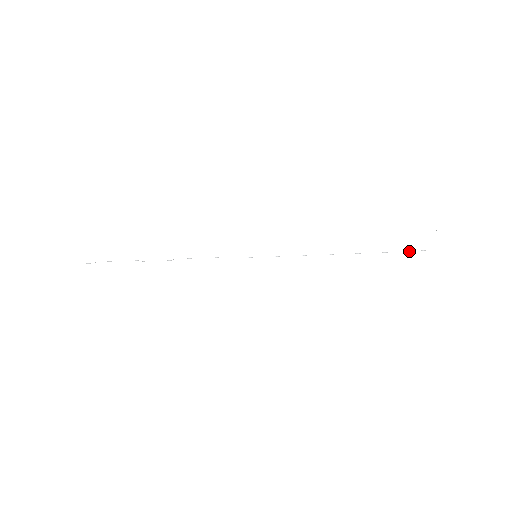
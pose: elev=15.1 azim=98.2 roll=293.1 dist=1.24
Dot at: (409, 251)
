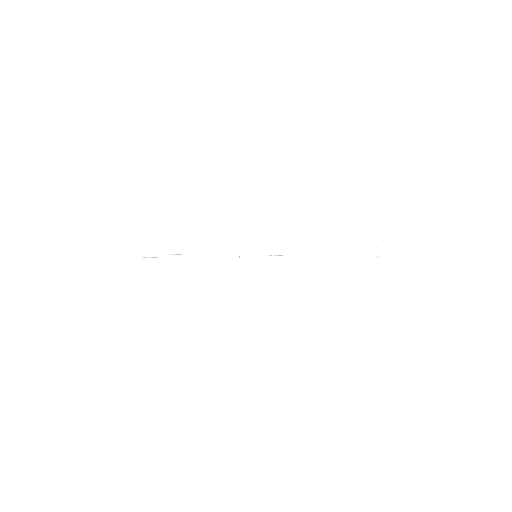
Dot at: occluded
